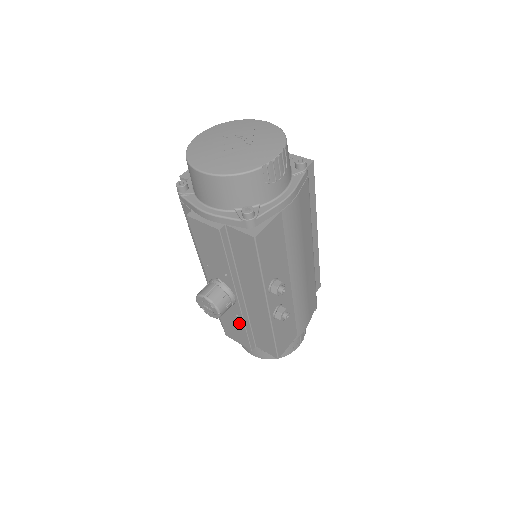
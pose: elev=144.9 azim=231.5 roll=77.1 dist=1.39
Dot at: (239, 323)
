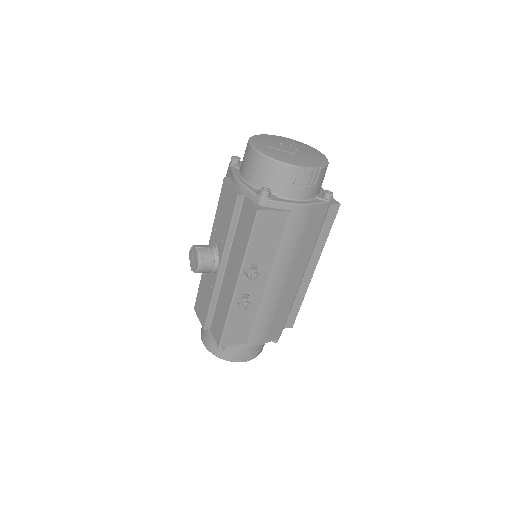
Dot at: (209, 295)
